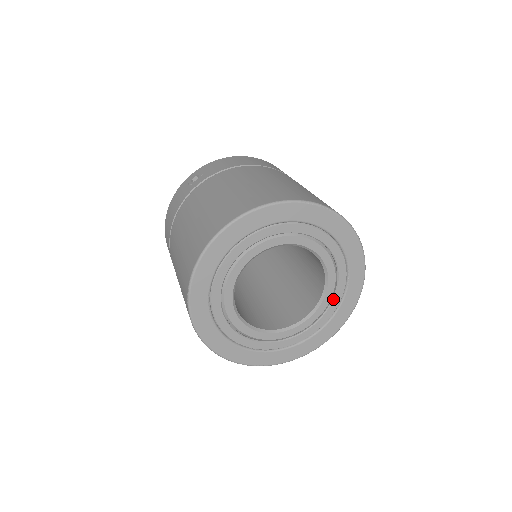
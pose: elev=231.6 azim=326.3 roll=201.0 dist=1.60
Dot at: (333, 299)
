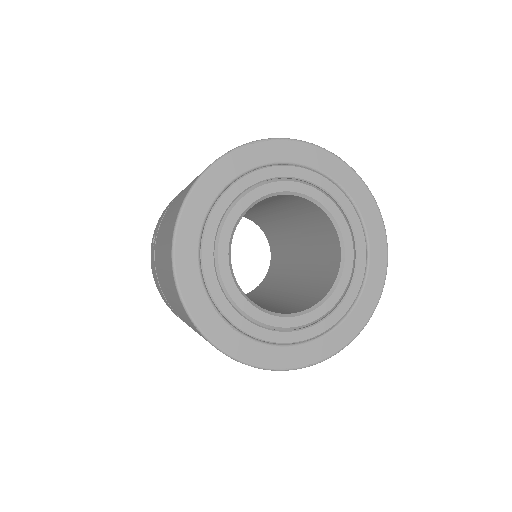
Dot at: (351, 225)
